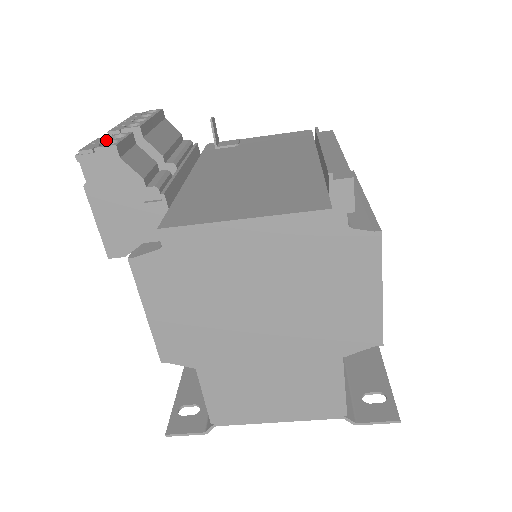
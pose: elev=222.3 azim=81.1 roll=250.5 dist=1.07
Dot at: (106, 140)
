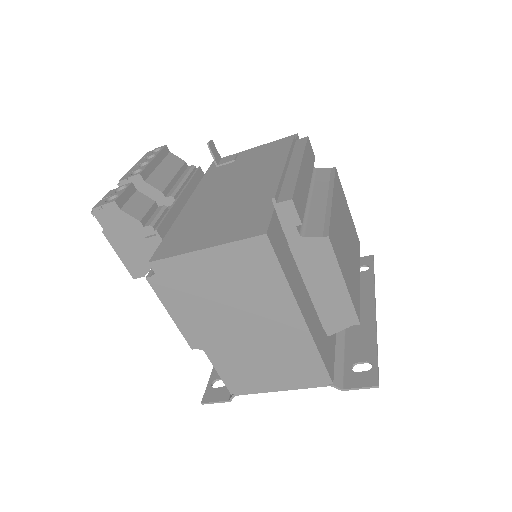
Dot at: (112, 195)
